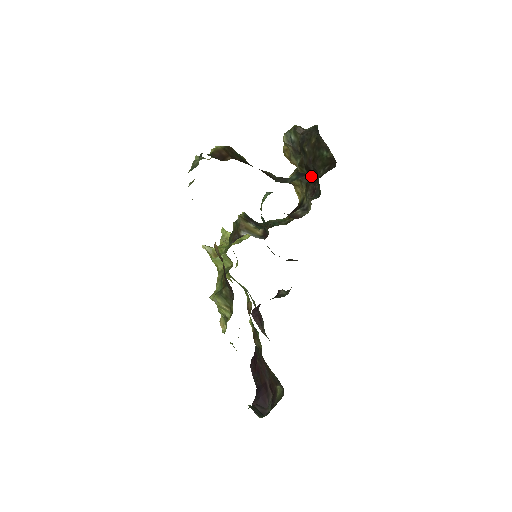
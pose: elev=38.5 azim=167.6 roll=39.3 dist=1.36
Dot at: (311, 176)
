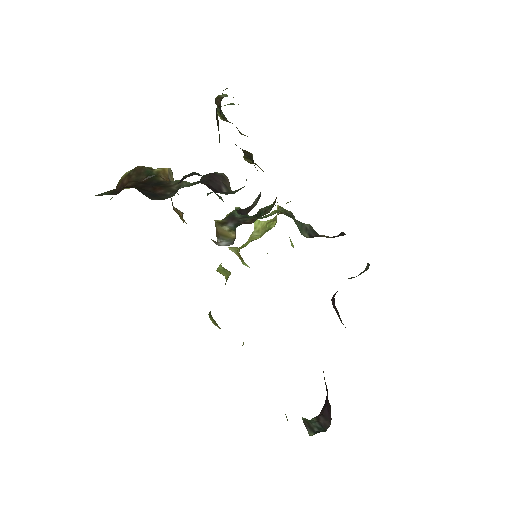
Dot at: occluded
